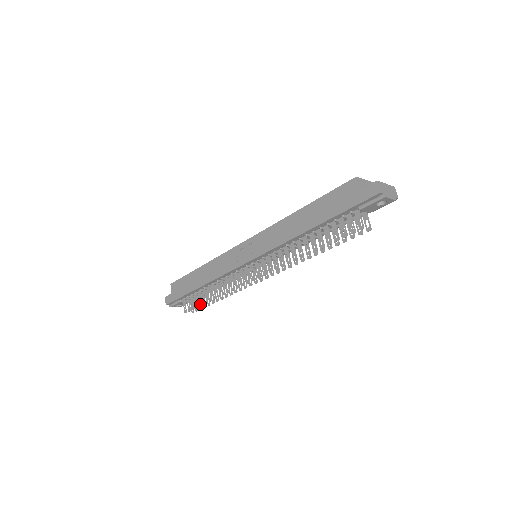
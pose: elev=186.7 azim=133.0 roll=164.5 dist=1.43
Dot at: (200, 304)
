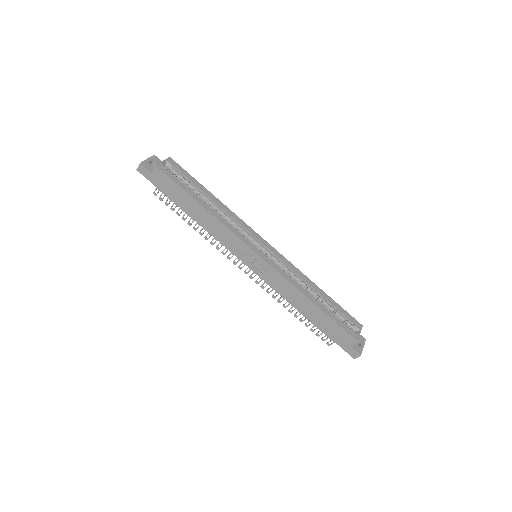
Dot at: (177, 213)
